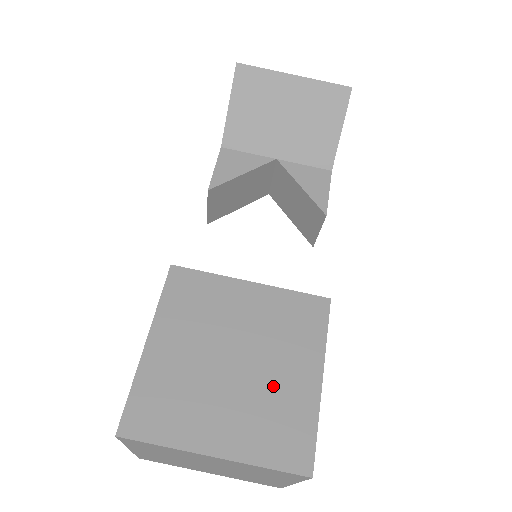
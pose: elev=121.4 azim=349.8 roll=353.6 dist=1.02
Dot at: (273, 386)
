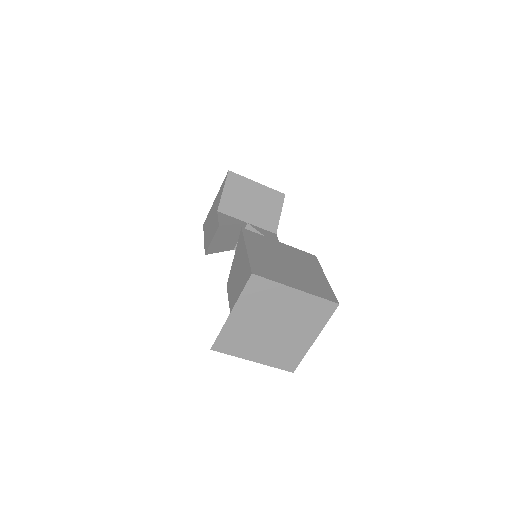
Dot at: (308, 275)
